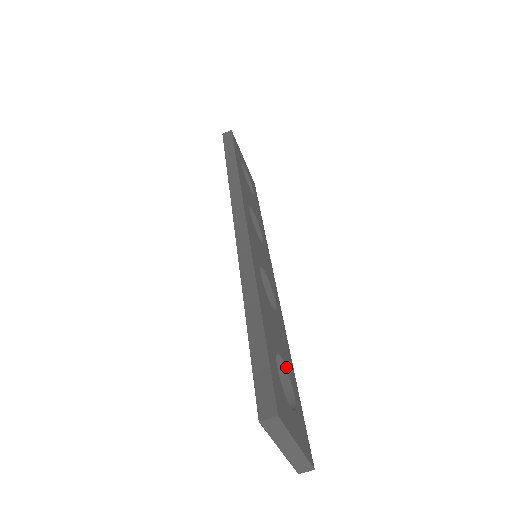
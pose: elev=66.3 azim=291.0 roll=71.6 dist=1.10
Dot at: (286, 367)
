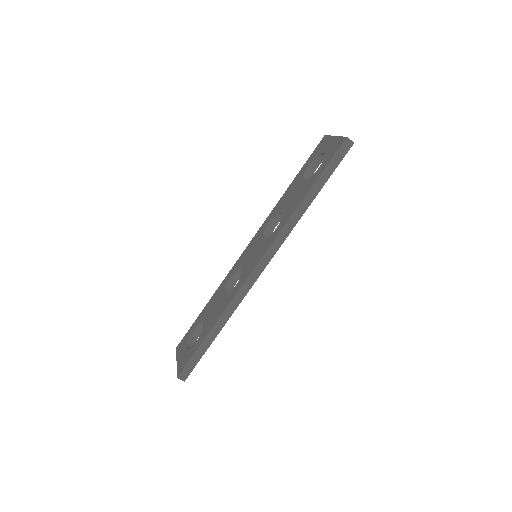
Dot at: occluded
